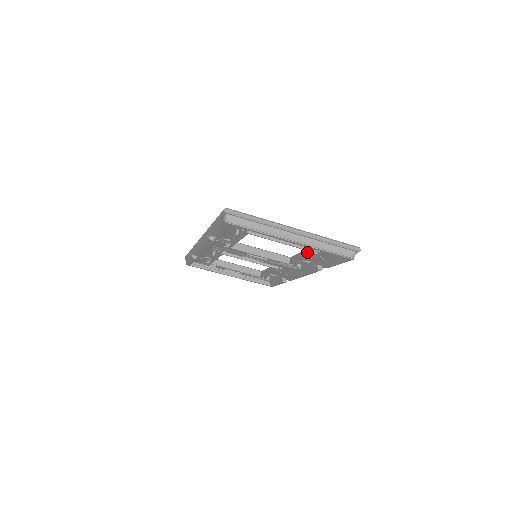
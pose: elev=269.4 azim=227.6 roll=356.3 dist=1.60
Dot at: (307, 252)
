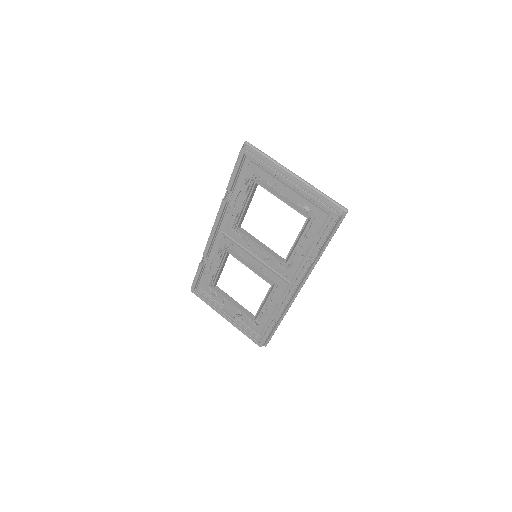
Dot at: (301, 230)
